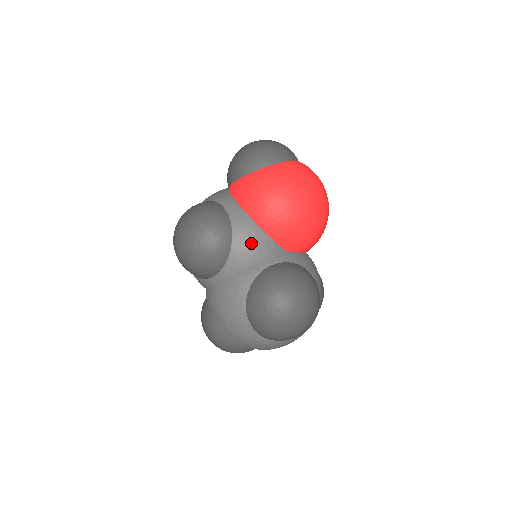
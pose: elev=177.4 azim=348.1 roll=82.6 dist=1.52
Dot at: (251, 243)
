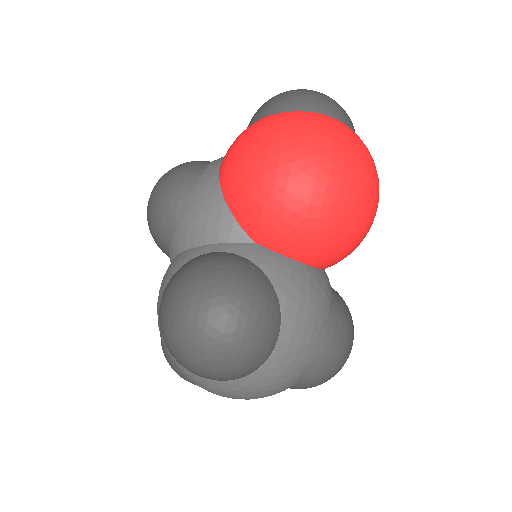
Dot at: (202, 213)
